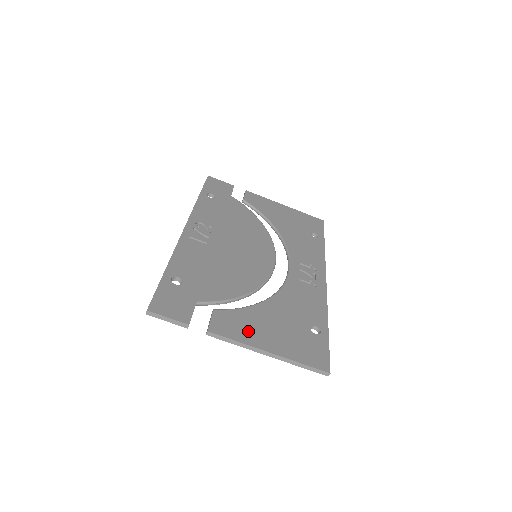
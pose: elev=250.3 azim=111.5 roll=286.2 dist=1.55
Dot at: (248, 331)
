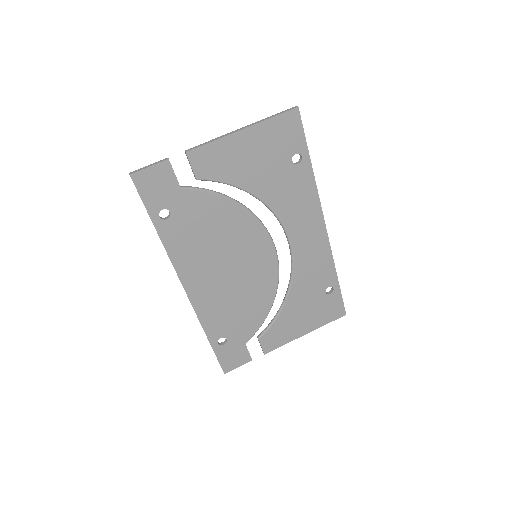
Dot at: (225, 153)
